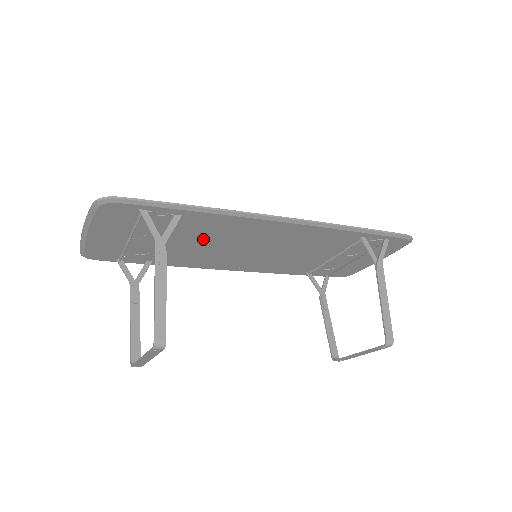
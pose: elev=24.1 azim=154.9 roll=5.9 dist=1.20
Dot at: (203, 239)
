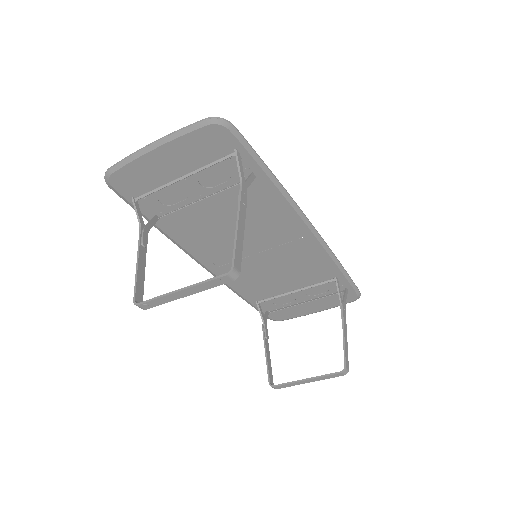
Dot at: (235, 215)
